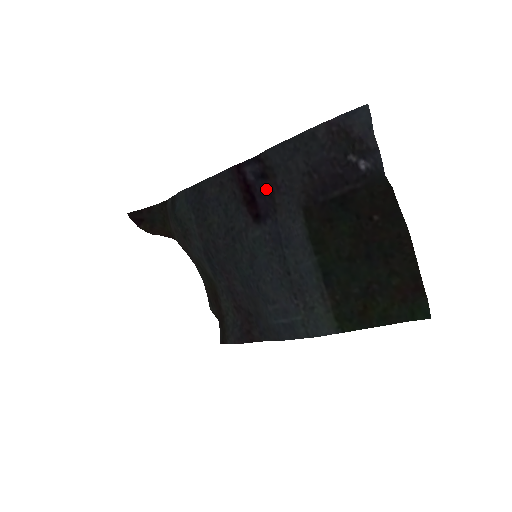
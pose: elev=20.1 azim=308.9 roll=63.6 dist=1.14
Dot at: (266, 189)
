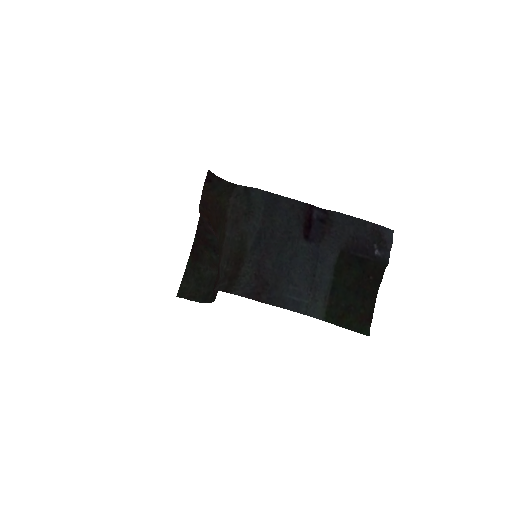
Dot at: (321, 228)
